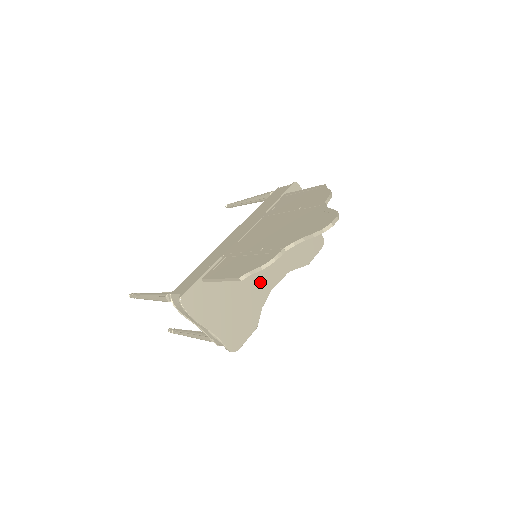
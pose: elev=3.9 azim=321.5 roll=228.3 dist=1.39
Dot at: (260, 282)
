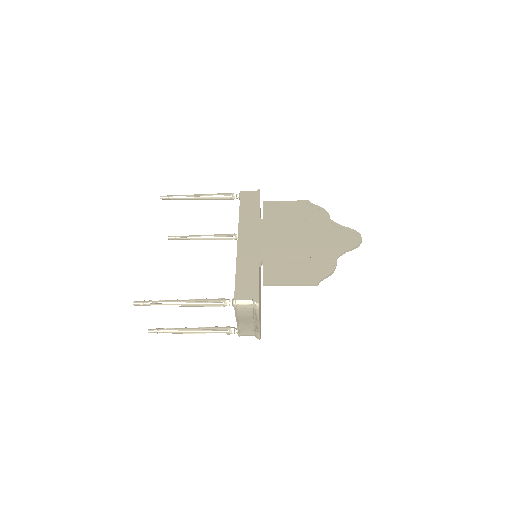
Dot at: (260, 278)
